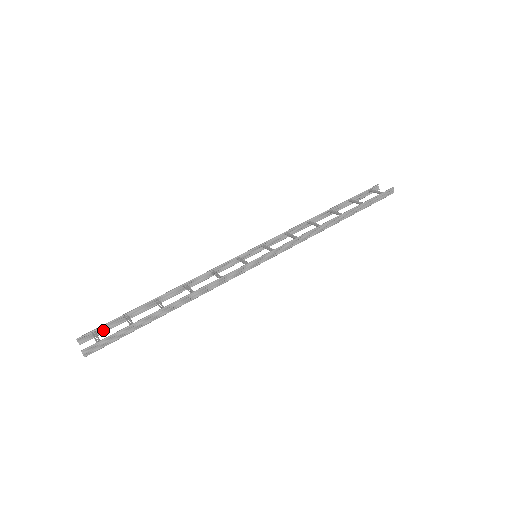
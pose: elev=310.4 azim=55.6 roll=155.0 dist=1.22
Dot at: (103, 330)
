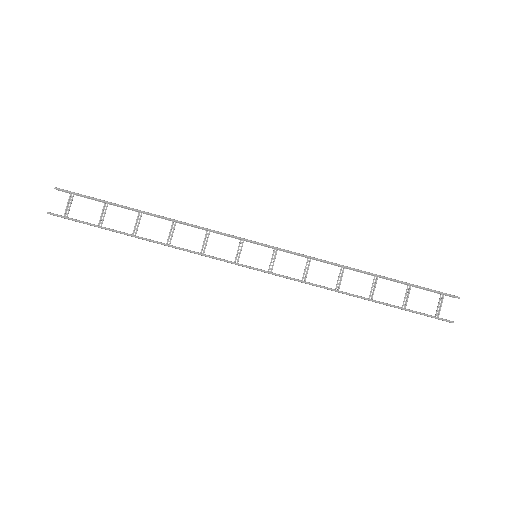
Dot at: (83, 195)
